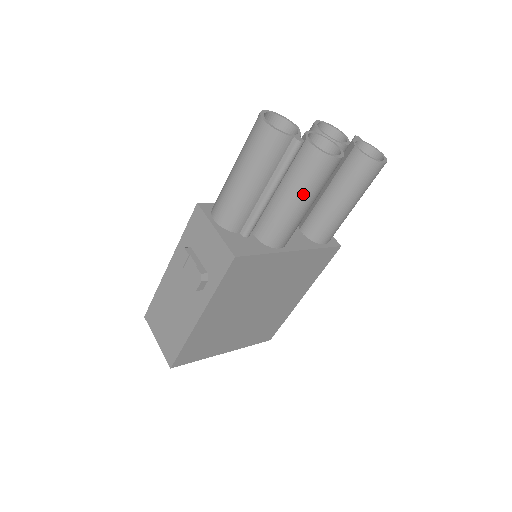
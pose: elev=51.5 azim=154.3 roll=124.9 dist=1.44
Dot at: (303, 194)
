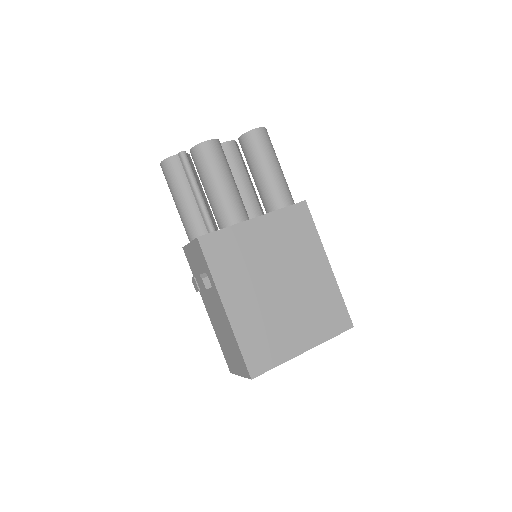
Dot at: (213, 176)
